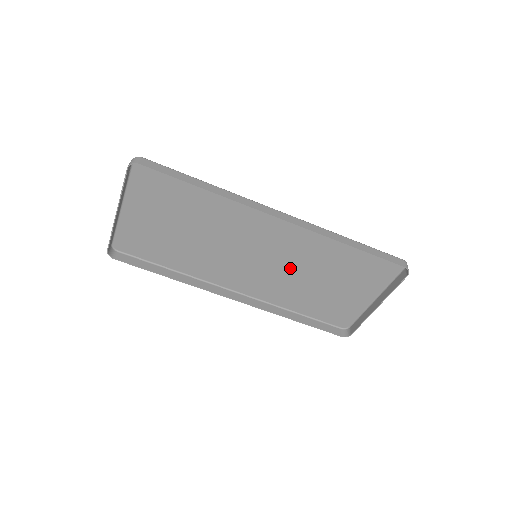
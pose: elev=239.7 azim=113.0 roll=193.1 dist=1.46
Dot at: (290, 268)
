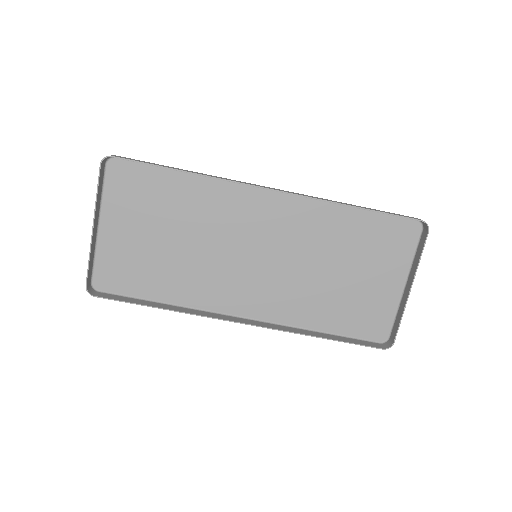
Dot at: (298, 264)
